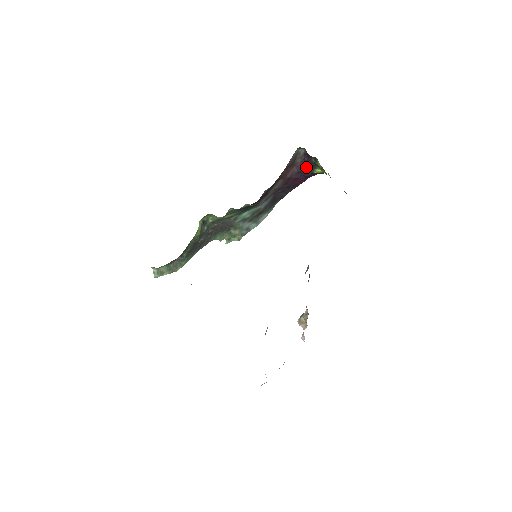
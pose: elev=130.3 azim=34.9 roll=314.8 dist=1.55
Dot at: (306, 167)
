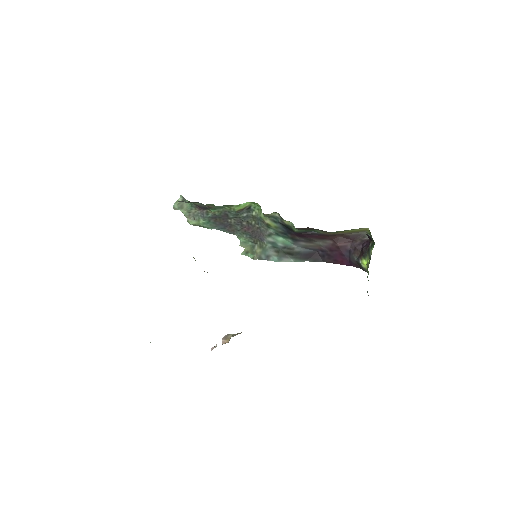
Dot at: (358, 252)
